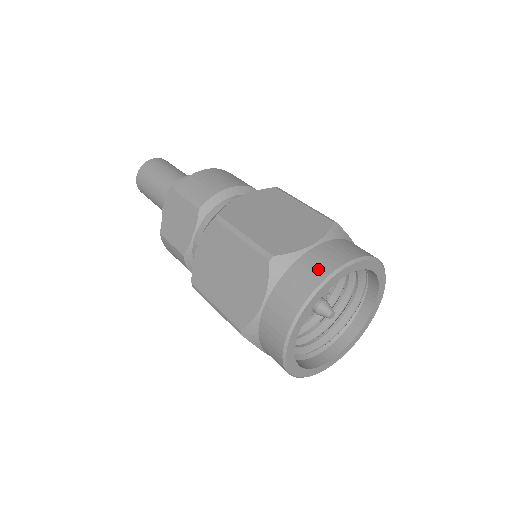
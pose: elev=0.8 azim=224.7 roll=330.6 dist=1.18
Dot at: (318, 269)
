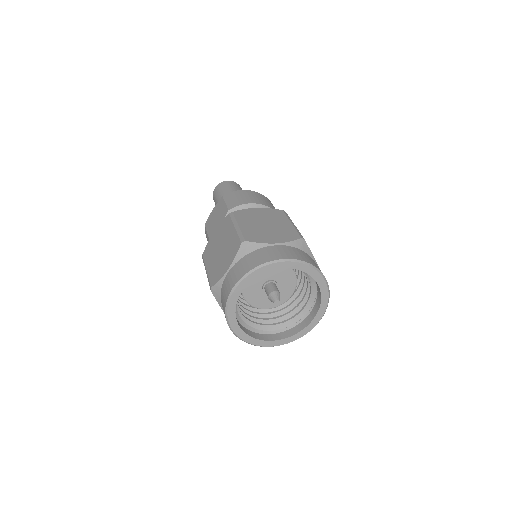
Dot at: (267, 256)
